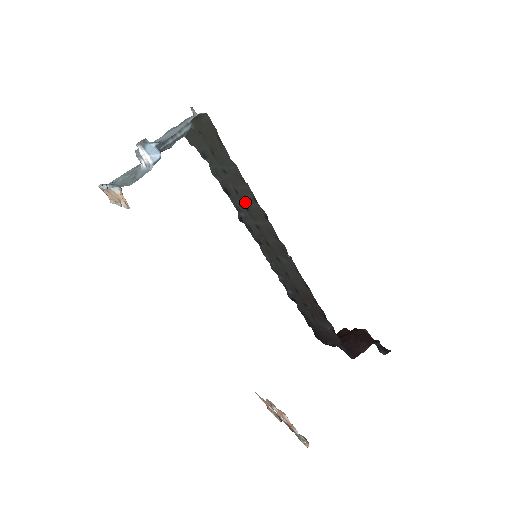
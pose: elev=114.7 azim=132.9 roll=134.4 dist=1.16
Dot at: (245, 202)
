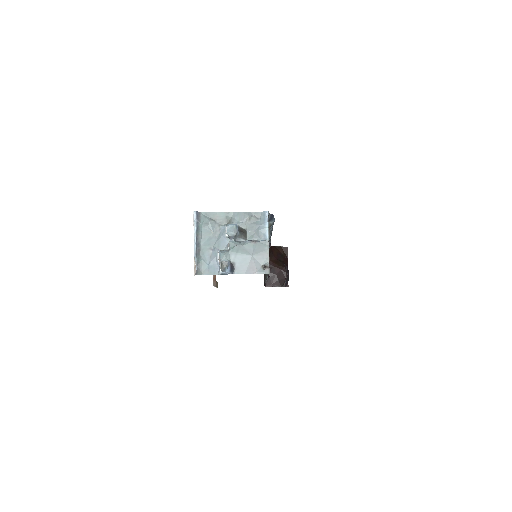
Dot at: occluded
